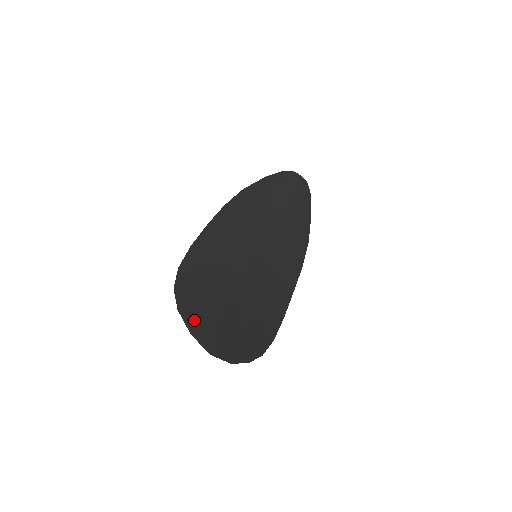
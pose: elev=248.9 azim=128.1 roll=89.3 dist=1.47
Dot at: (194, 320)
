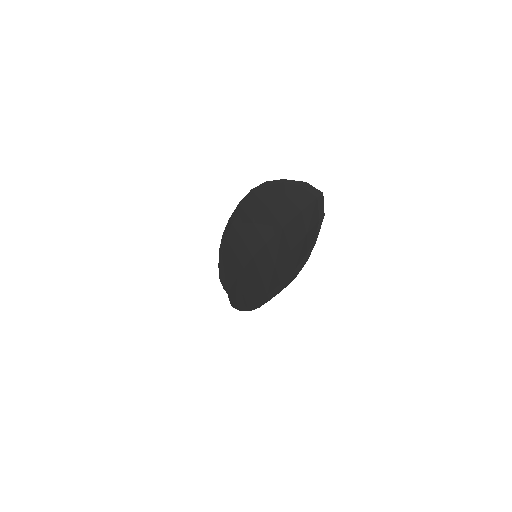
Dot at: (296, 188)
